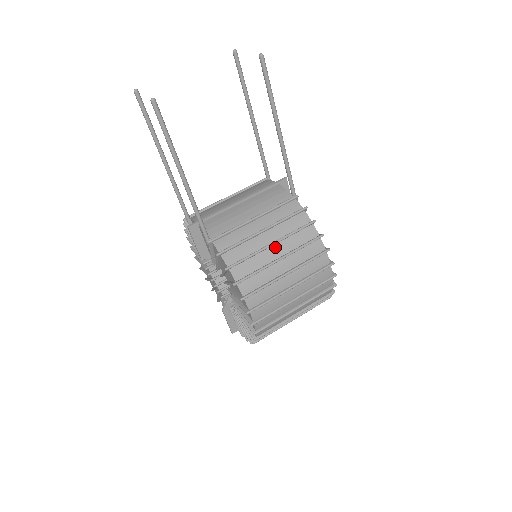
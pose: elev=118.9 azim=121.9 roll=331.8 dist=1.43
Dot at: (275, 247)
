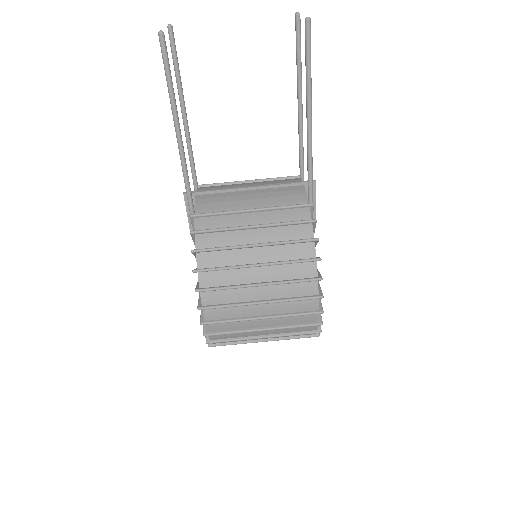
Dot at: (258, 250)
